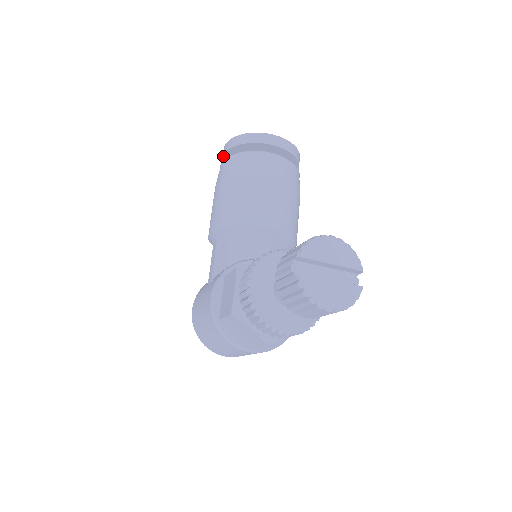
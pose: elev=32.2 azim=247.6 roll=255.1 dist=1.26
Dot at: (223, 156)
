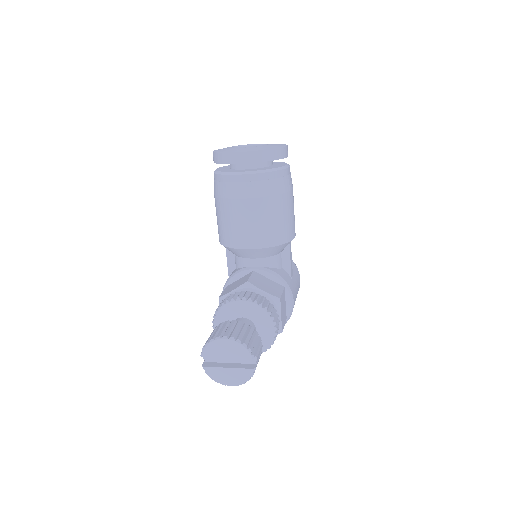
Dot at: occluded
